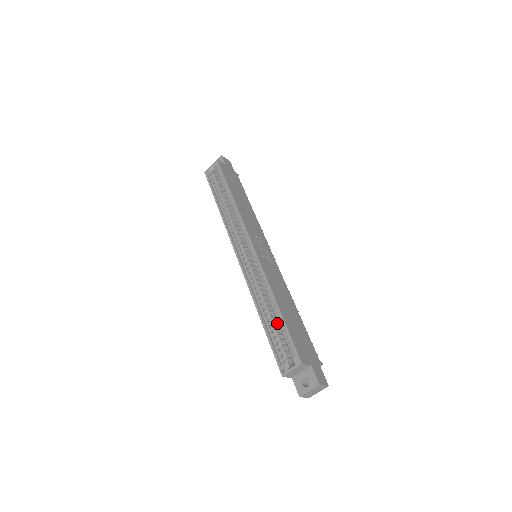
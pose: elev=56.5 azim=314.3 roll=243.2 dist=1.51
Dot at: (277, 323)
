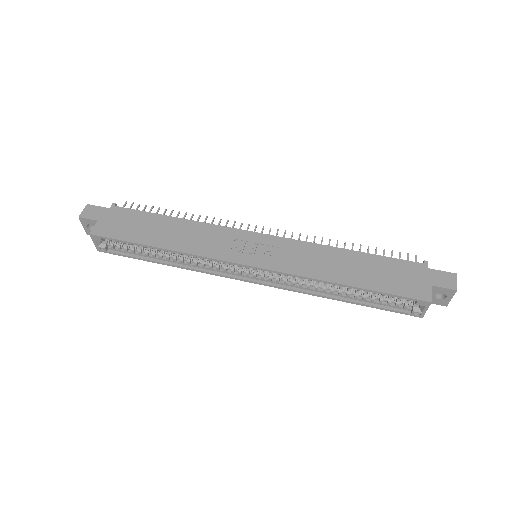
Dot at: occluded
